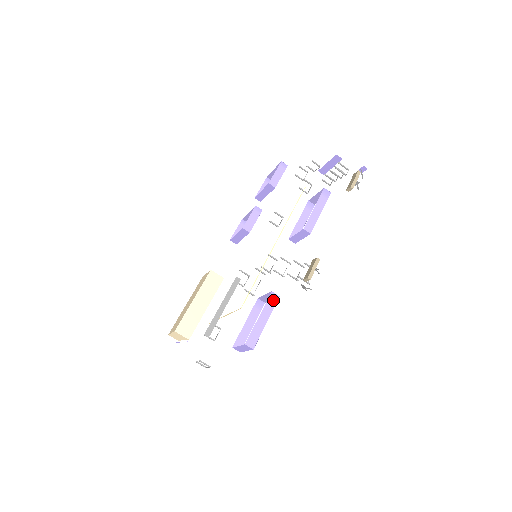
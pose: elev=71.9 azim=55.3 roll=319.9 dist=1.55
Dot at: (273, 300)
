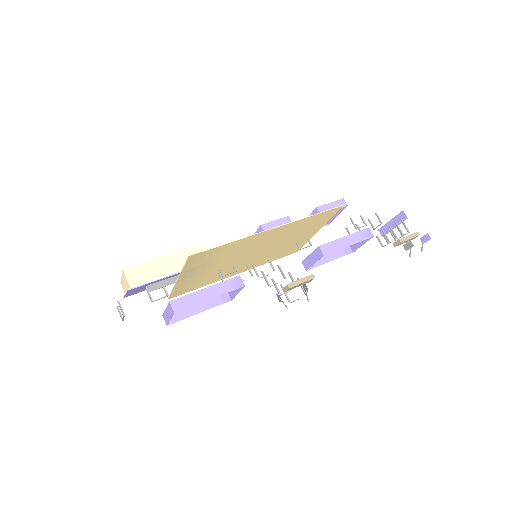
Dot at: (235, 284)
